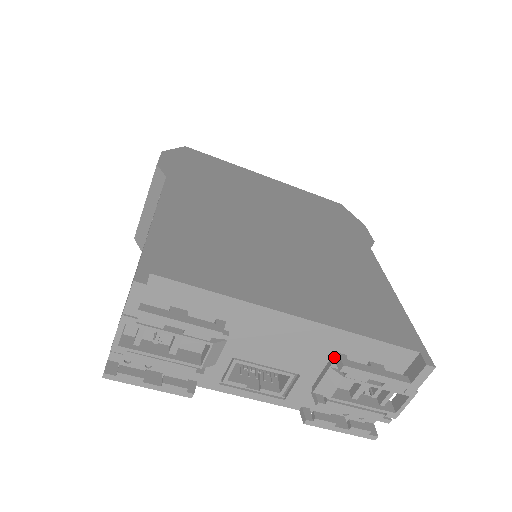
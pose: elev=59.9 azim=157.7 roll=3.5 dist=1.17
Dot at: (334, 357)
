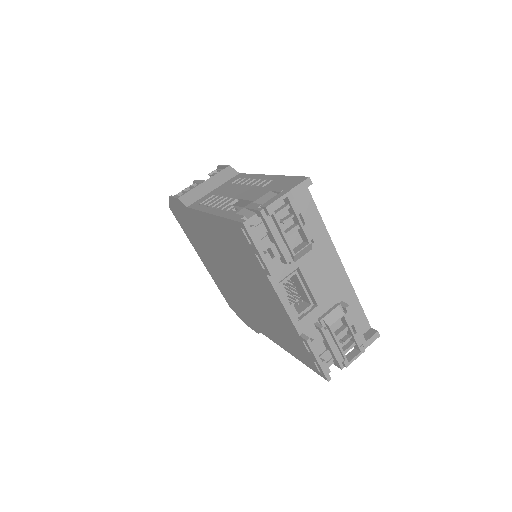
Dot at: (339, 303)
